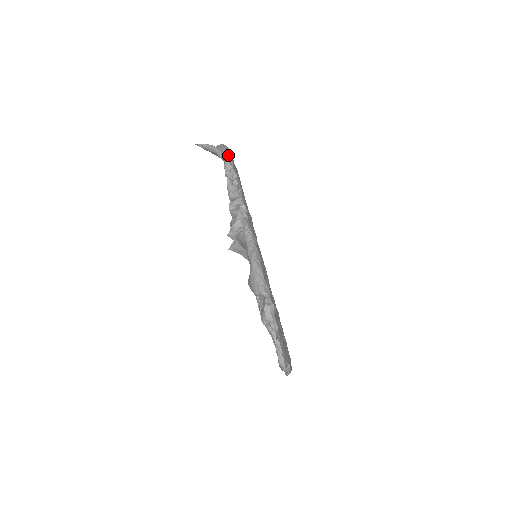
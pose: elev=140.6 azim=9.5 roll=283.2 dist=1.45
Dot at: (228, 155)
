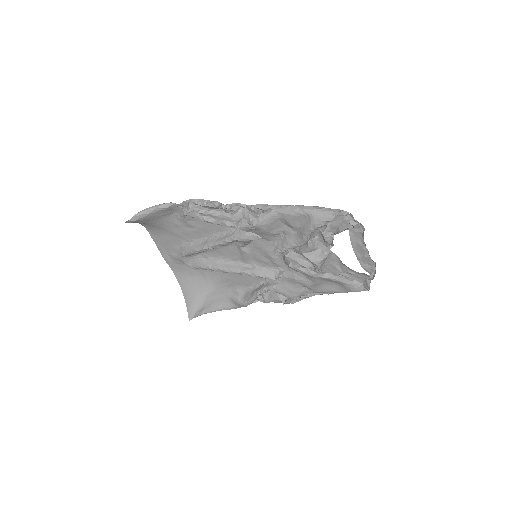
Dot at: occluded
